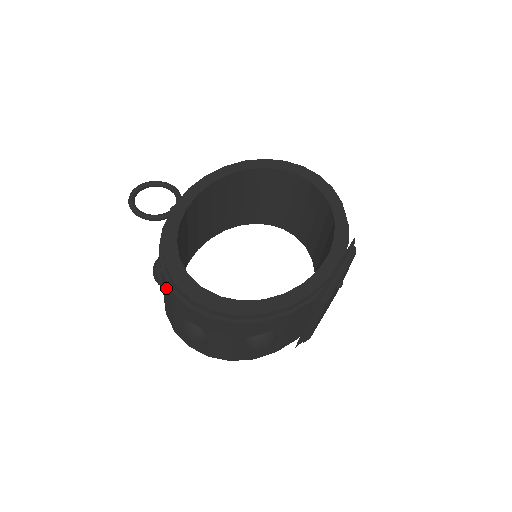
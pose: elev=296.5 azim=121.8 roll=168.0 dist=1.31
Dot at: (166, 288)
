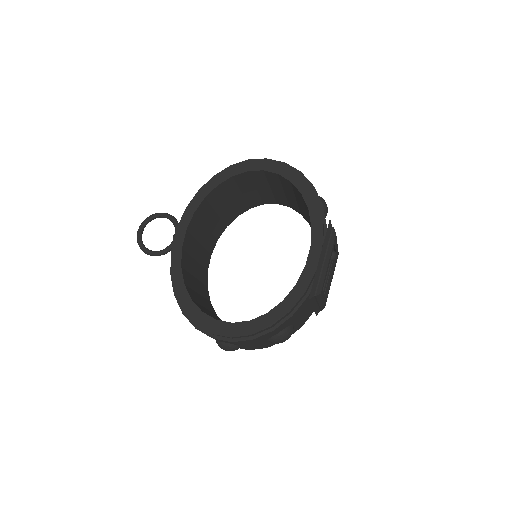
Dot at: occluded
